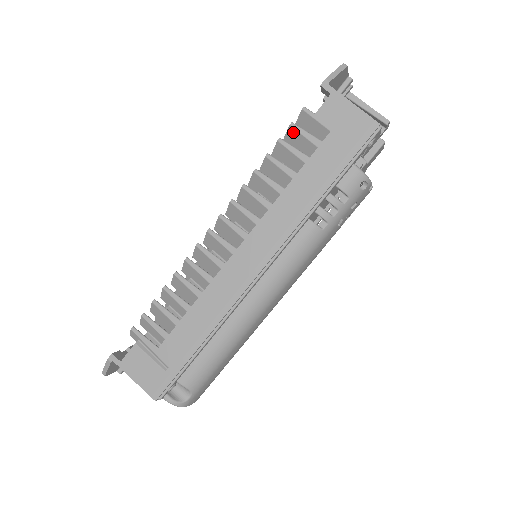
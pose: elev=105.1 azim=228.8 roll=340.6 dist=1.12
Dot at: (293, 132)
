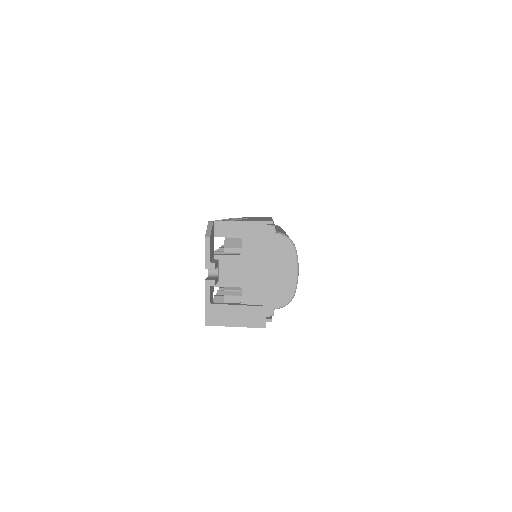
Dot at: occluded
